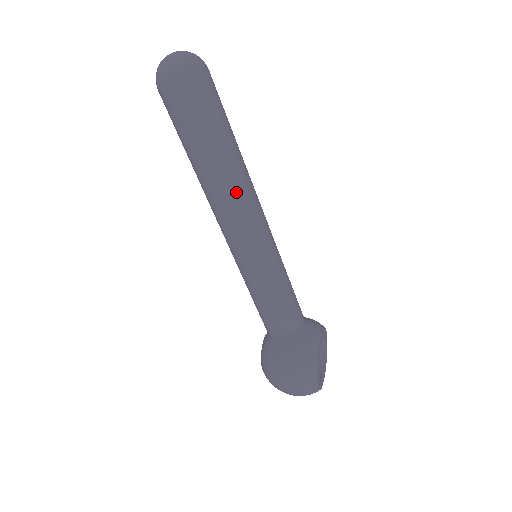
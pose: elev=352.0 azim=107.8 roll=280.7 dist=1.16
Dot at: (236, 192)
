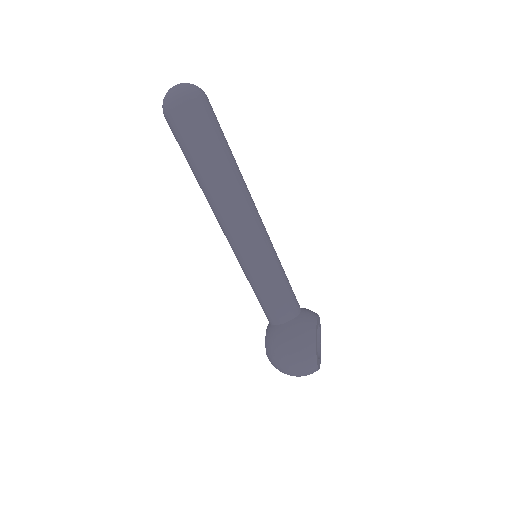
Dot at: (238, 201)
